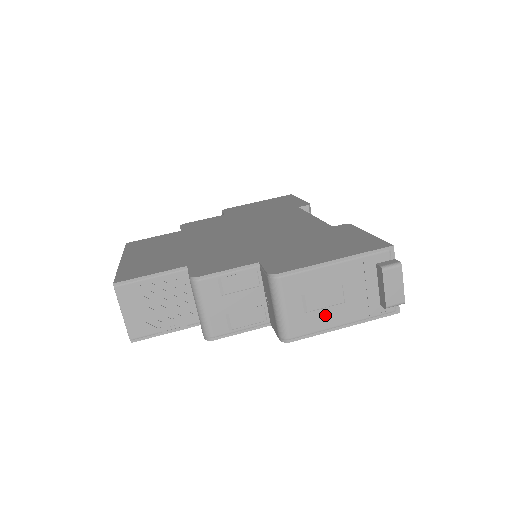
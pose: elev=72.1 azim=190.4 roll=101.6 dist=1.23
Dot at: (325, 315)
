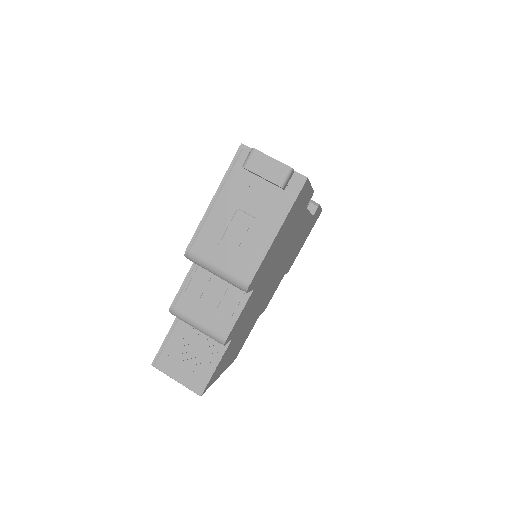
Dot at: (251, 241)
